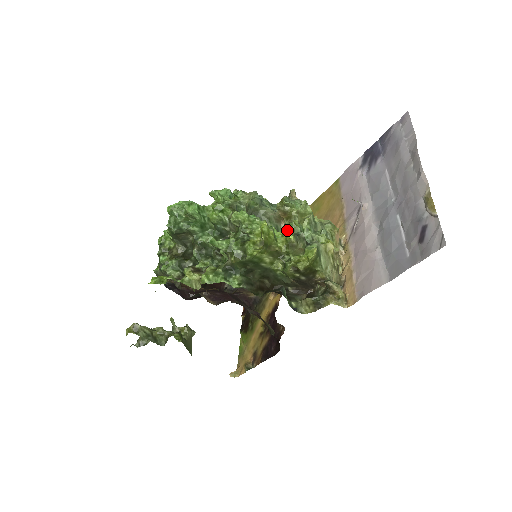
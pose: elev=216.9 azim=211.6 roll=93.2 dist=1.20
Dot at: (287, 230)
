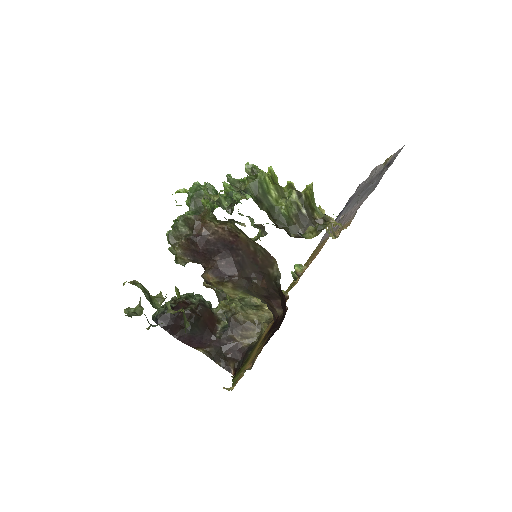
Dot at: occluded
